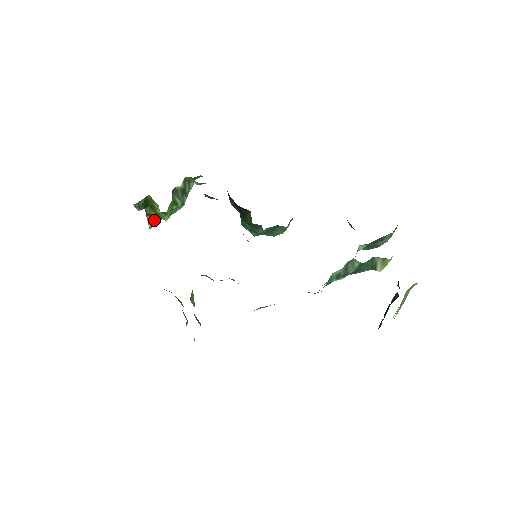
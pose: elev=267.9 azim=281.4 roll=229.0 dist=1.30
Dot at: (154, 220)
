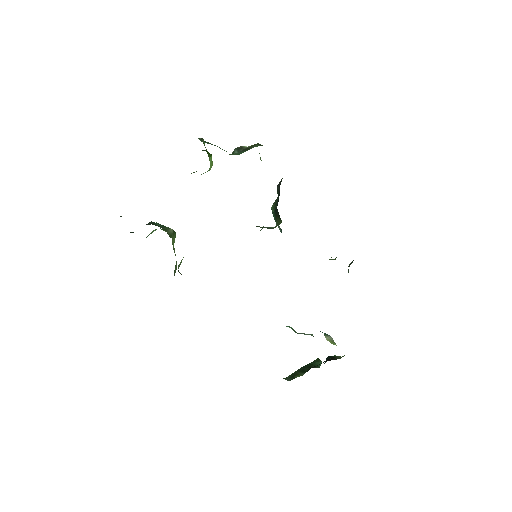
Dot at: (206, 142)
